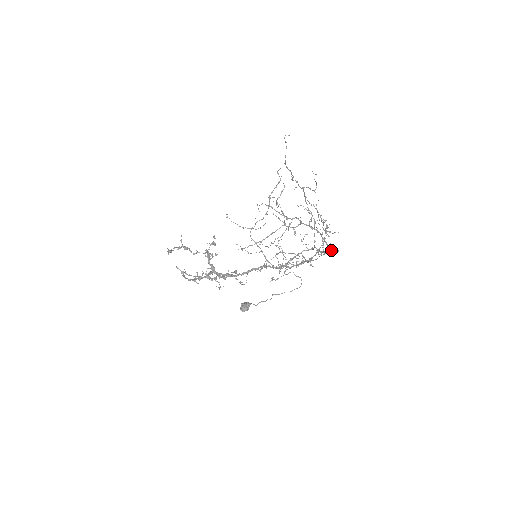
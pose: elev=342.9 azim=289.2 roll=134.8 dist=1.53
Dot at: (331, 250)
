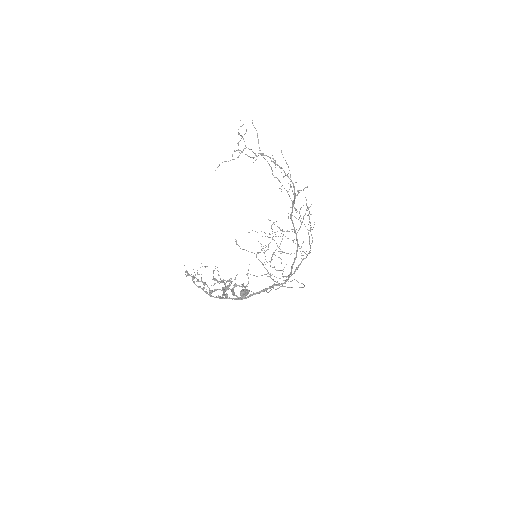
Dot at: occluded
